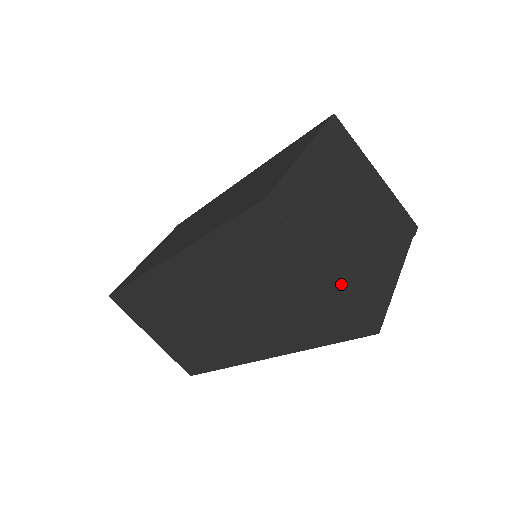
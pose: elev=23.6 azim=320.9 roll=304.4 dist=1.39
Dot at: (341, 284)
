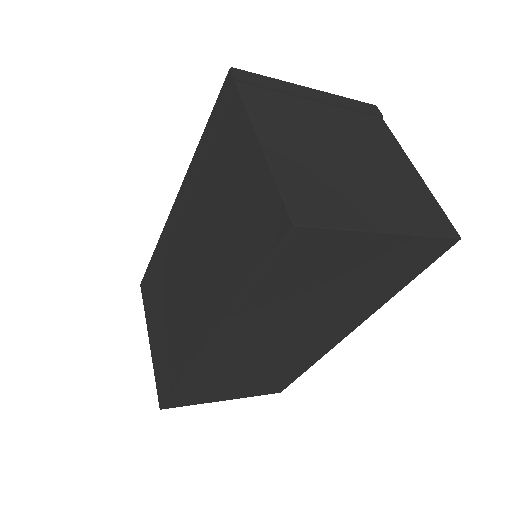
Dot at: (407, 231)
